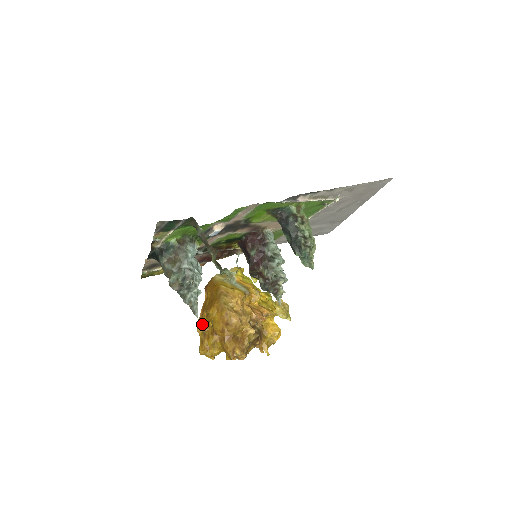
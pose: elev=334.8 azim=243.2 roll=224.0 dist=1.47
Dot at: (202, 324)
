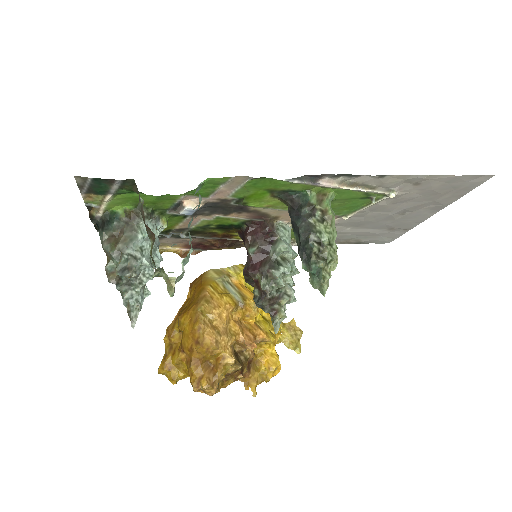
Dot at: (171, 332)
